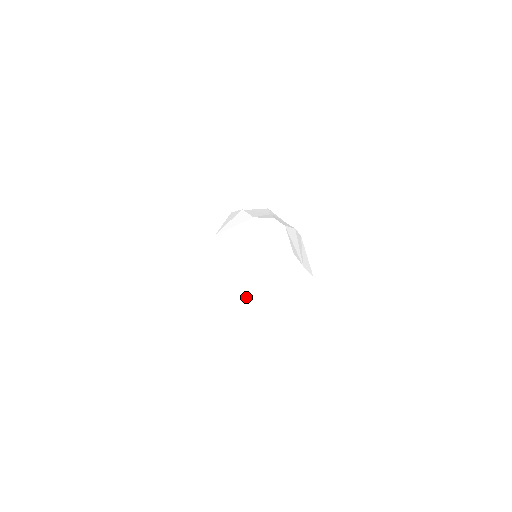
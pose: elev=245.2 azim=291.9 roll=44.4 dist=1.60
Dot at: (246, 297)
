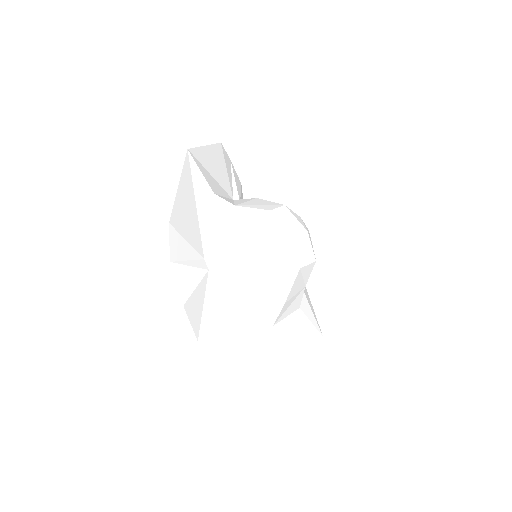
Dot at: (250, 293)
